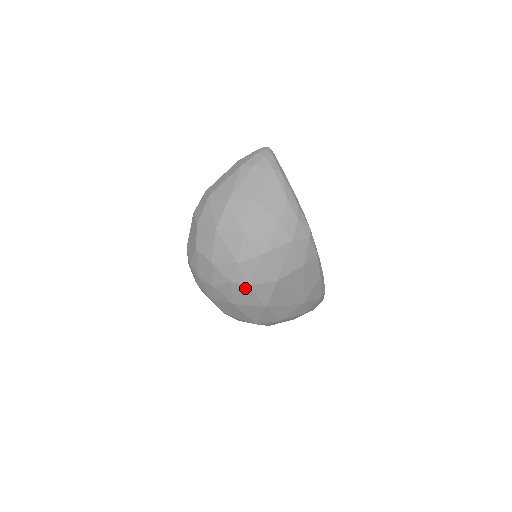
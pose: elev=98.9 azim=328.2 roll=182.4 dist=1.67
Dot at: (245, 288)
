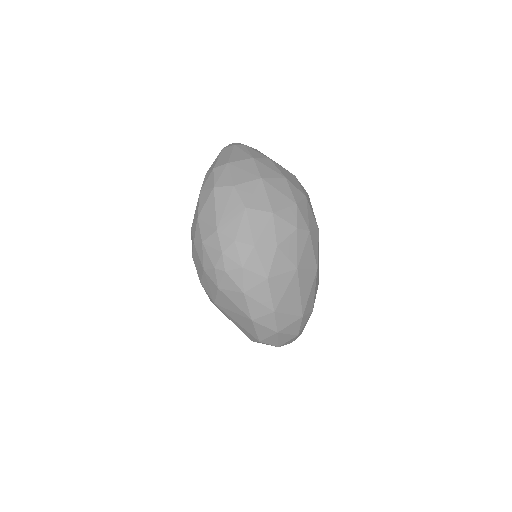
Dot at: (307, 236)
